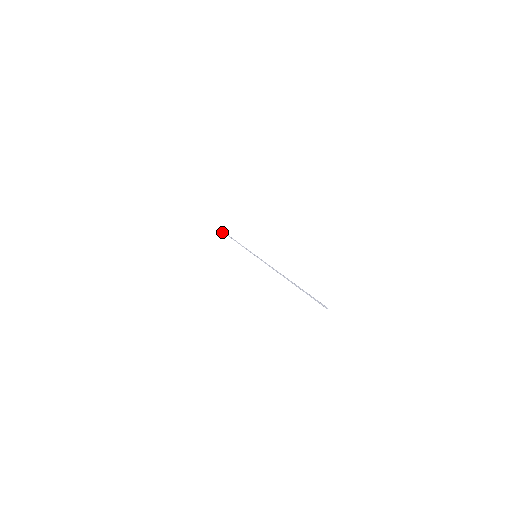
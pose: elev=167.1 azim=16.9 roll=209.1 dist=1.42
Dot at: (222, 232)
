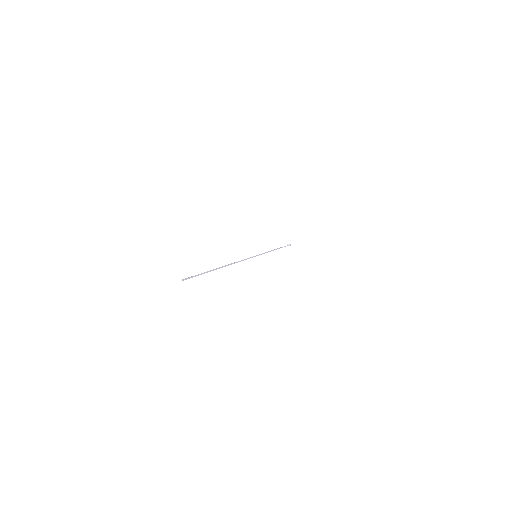
Dot at: occluded
